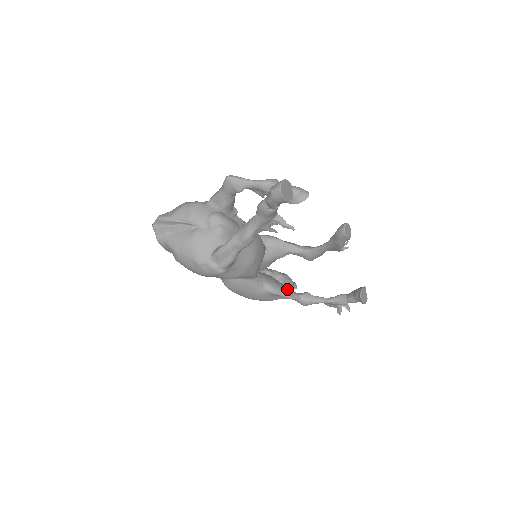
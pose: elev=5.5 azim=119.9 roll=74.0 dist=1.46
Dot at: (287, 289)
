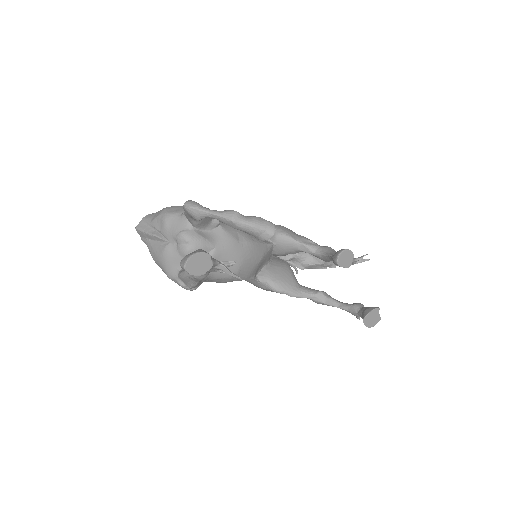
Dot at: (297, 286)
